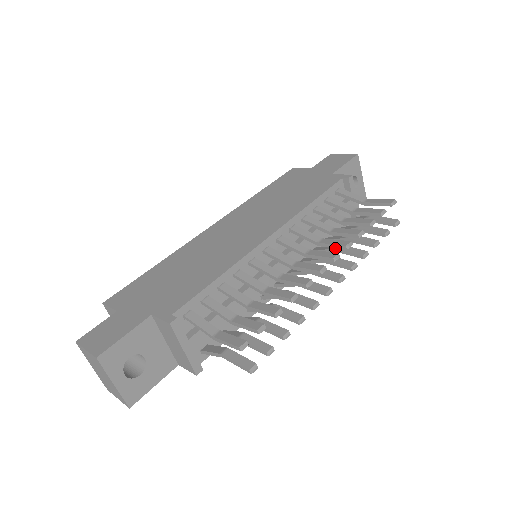
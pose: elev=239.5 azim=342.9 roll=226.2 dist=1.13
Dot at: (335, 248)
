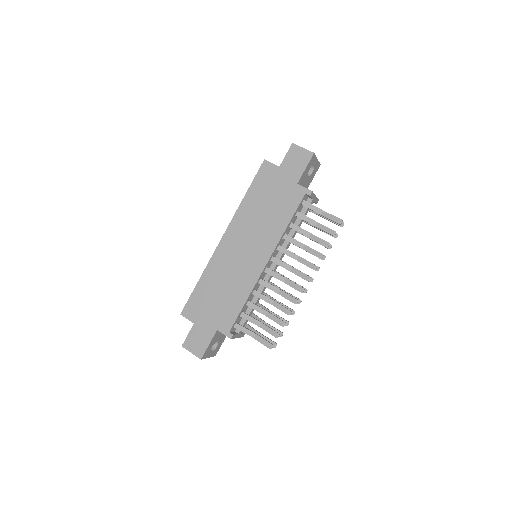
Dot at: occluded
